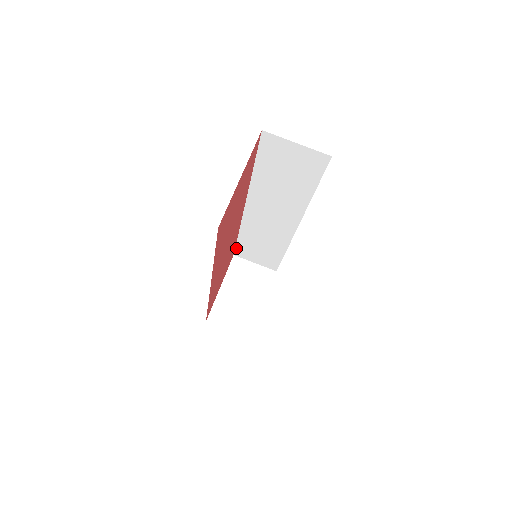
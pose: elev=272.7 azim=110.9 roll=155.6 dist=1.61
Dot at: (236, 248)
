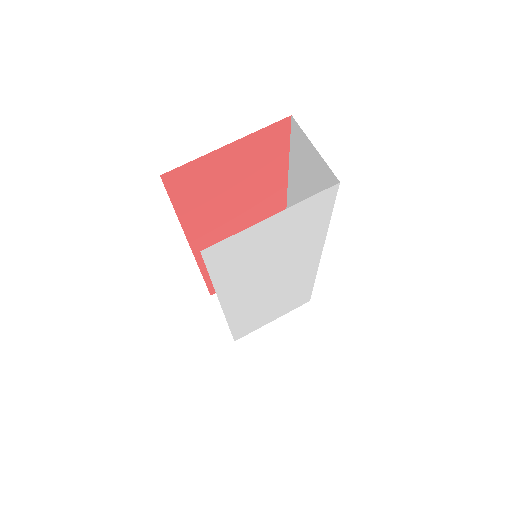
Dot at: occluded
